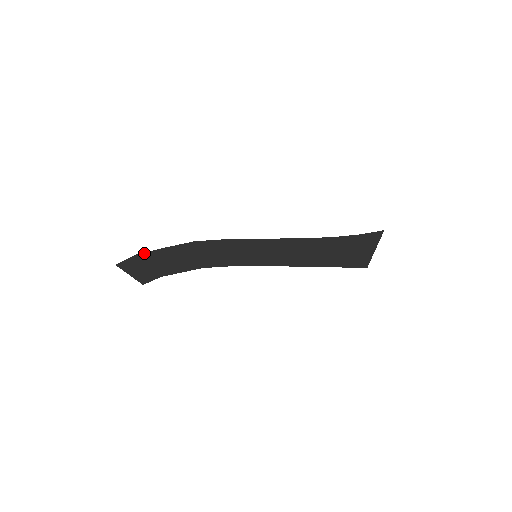
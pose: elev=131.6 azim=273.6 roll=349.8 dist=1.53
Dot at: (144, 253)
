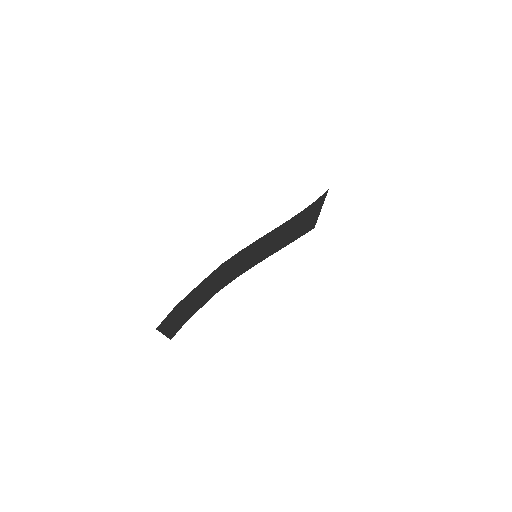
Dot at: (182, 300)
